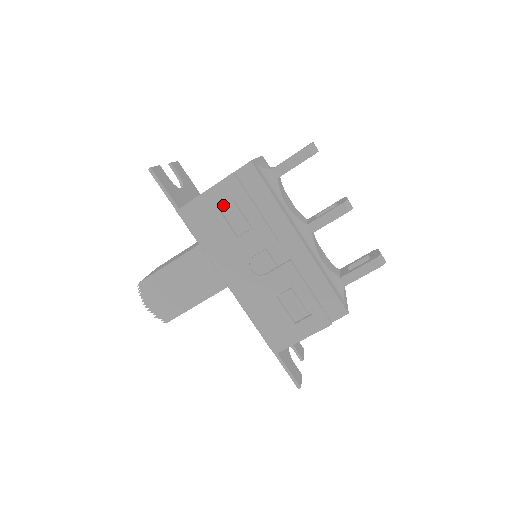
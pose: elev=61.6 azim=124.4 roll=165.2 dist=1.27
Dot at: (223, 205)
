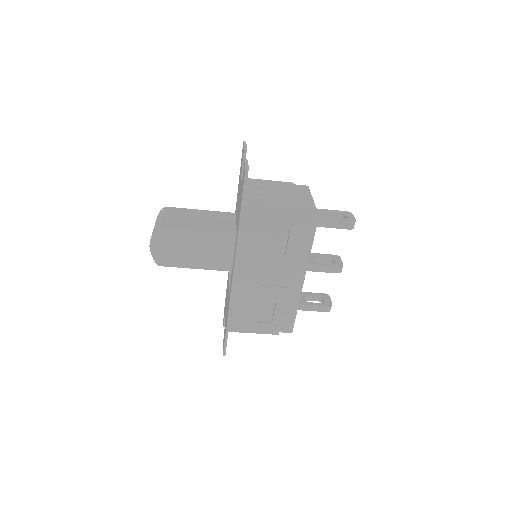
Dot at: (276, 228)
